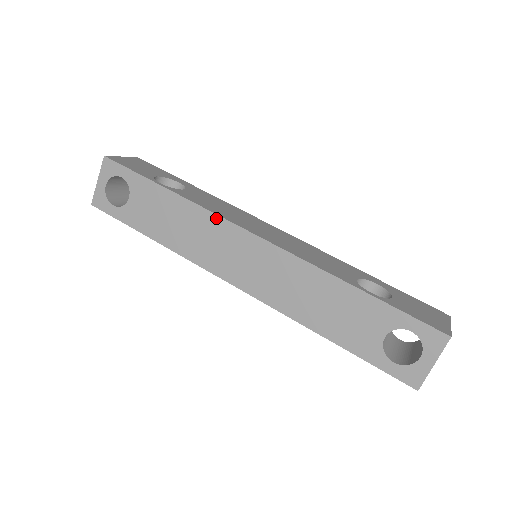
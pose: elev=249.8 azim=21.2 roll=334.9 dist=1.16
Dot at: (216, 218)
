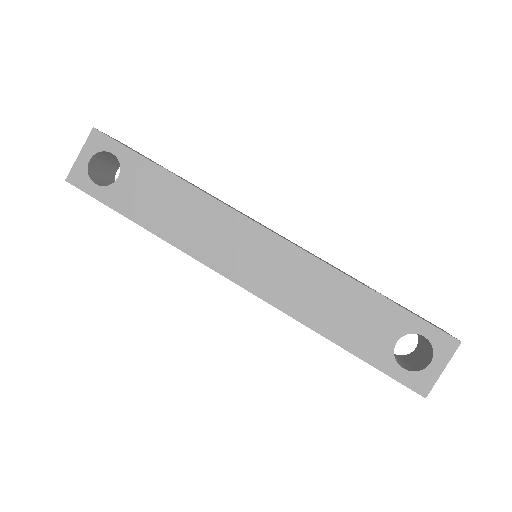
Dot at: (224, 208)
